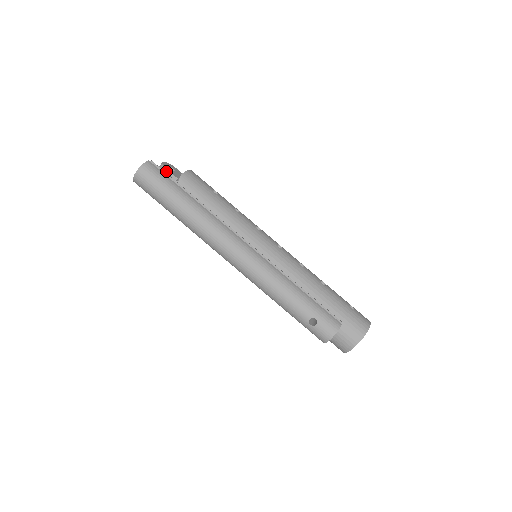
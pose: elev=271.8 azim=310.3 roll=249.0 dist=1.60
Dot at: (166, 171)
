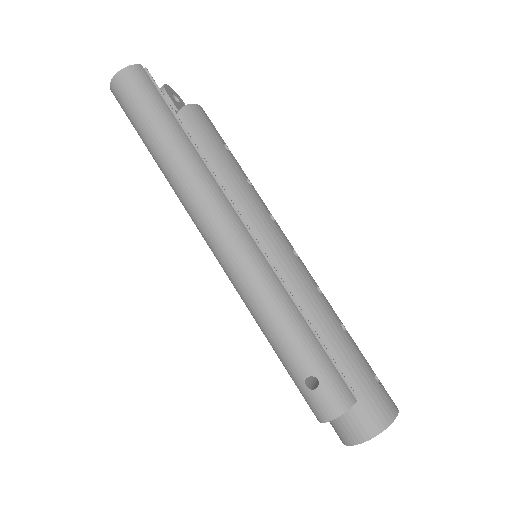
Dot at: (165, 96)
